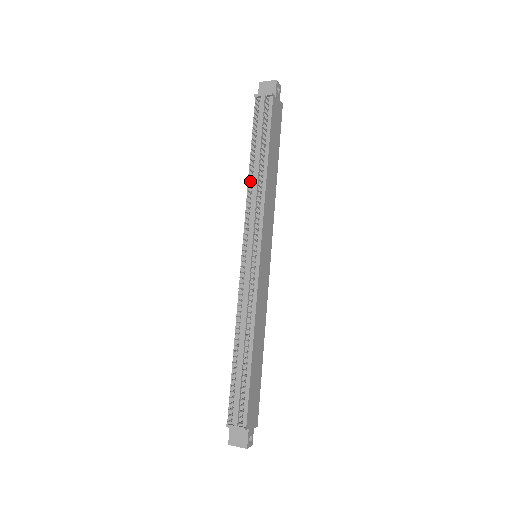
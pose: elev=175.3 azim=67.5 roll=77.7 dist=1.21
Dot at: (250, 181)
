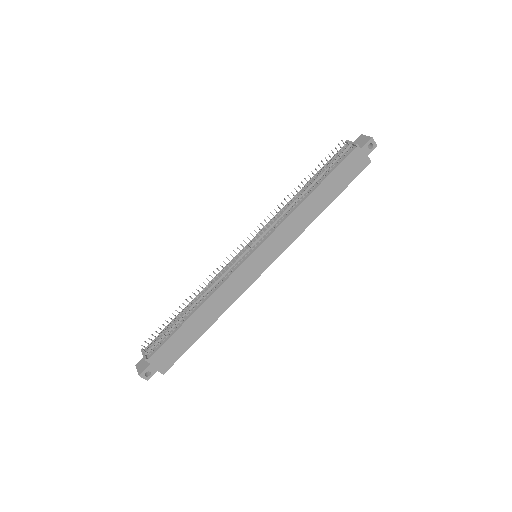
Dot at: (290, 198)
